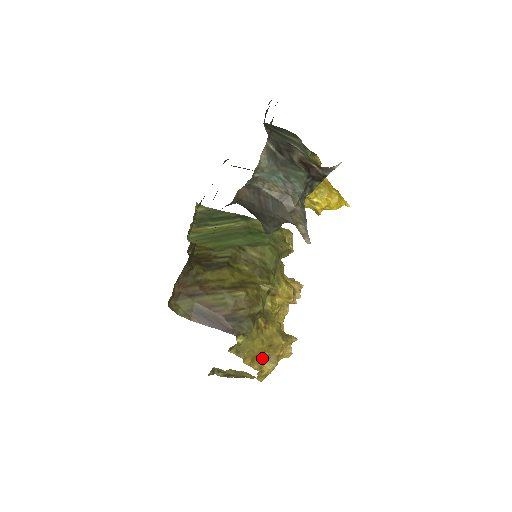
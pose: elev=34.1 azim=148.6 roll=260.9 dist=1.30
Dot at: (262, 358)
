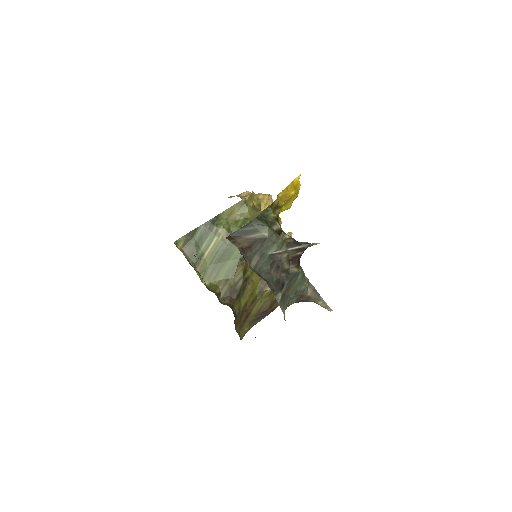
Dot at: occluded
